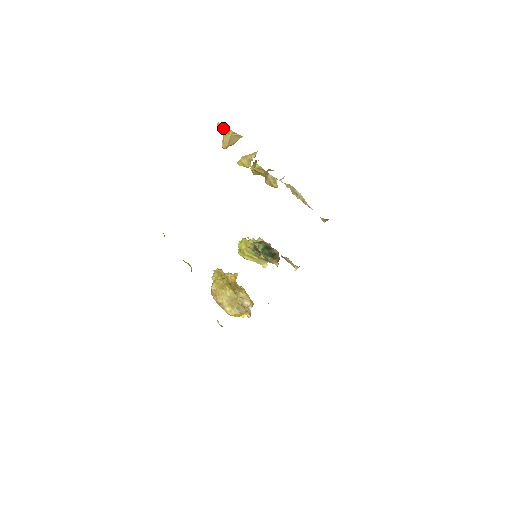
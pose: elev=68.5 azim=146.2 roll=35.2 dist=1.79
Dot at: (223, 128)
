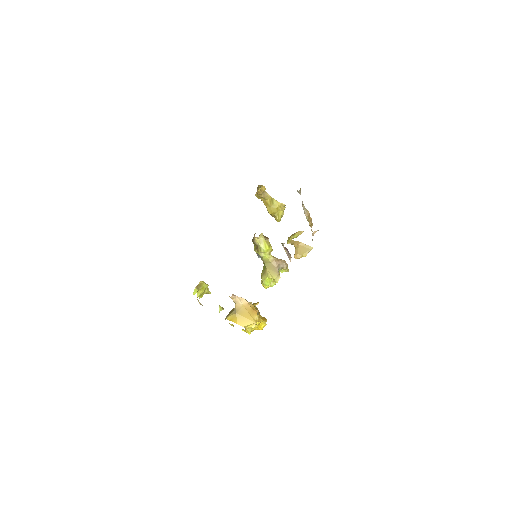
Dot at: (292, 242)
